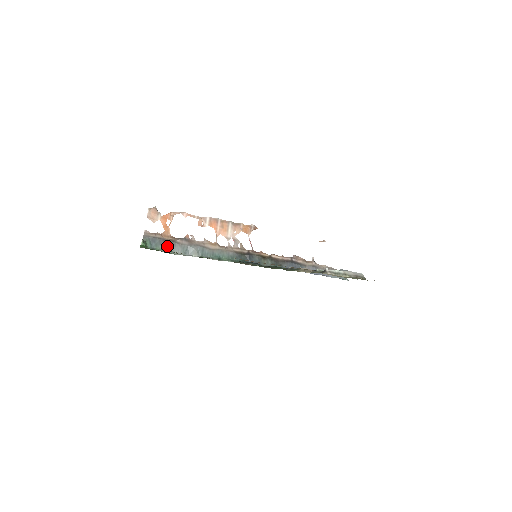
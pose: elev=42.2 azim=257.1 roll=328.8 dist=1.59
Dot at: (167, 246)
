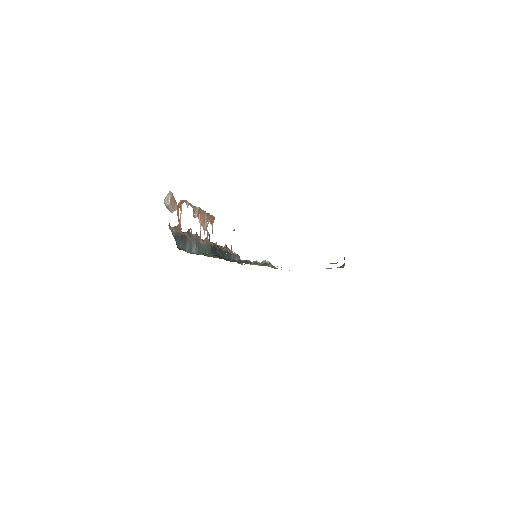
Dot at: (183, 243)
